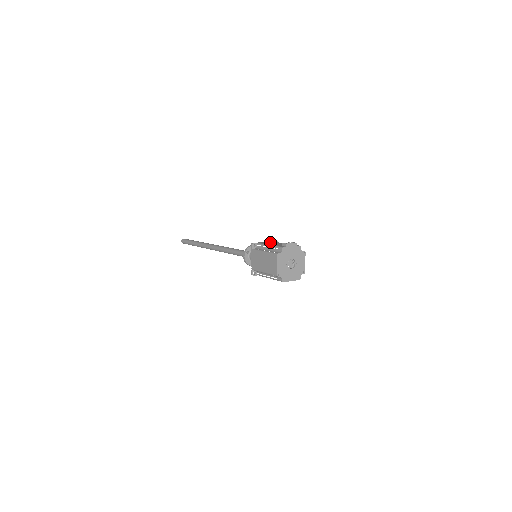
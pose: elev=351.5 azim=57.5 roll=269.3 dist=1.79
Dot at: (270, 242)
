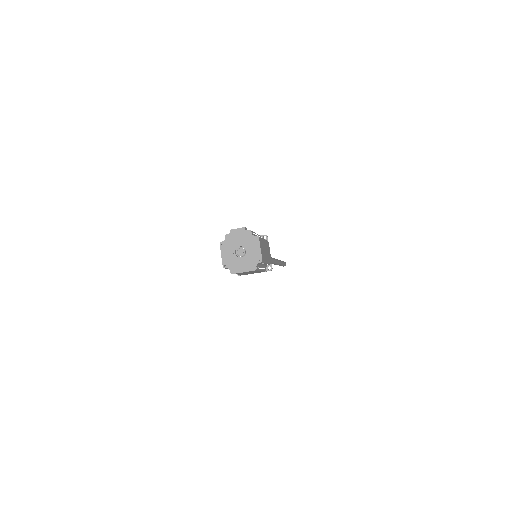
Dot at: occluded
